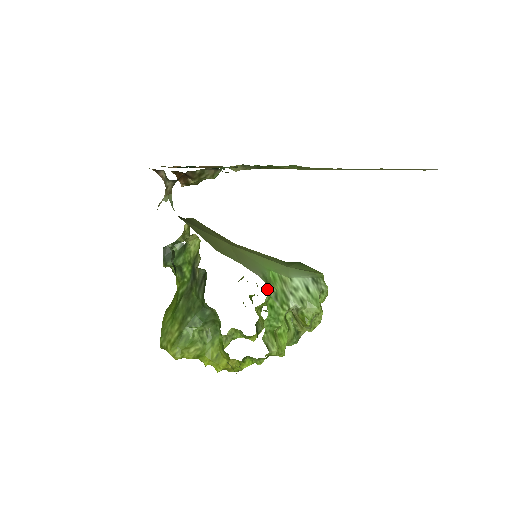
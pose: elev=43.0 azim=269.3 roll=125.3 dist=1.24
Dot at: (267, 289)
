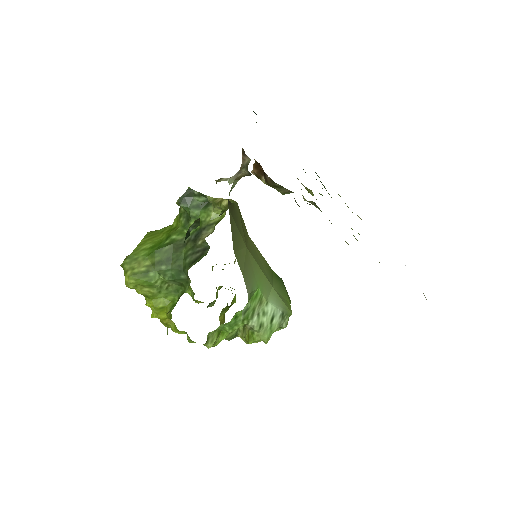
Dot at: occluded
